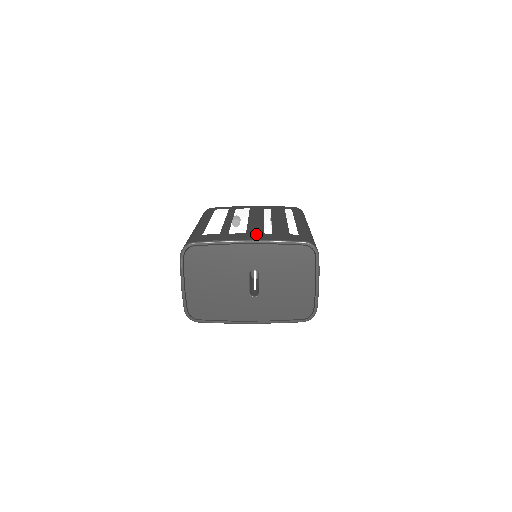
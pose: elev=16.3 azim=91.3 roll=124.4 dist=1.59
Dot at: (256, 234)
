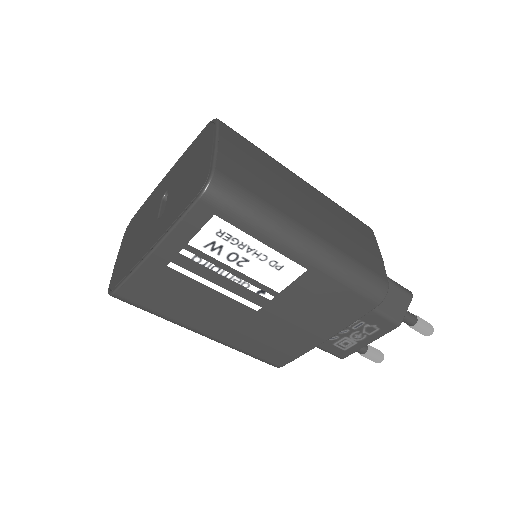
Dot at: occluded
